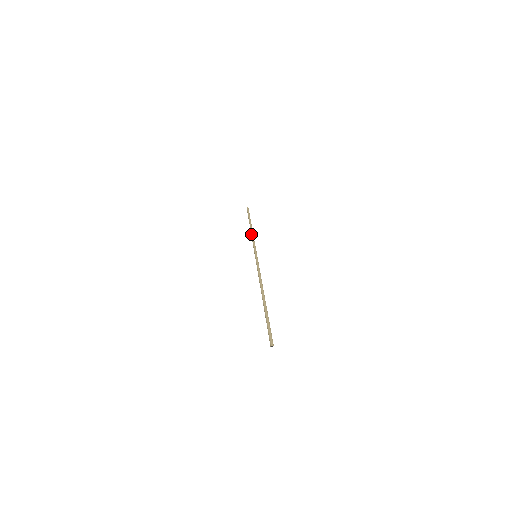
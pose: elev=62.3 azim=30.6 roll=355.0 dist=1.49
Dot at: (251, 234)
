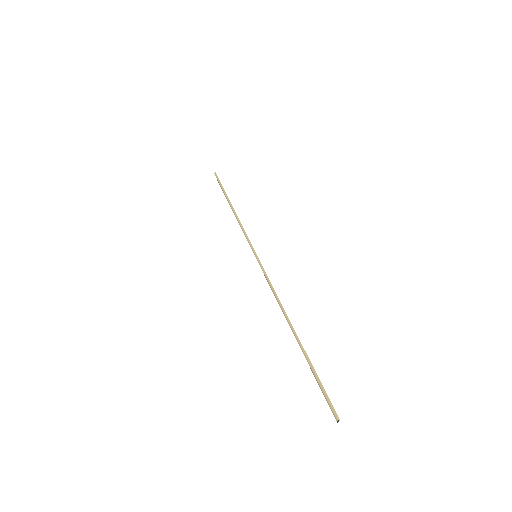
Dot at: occluded
